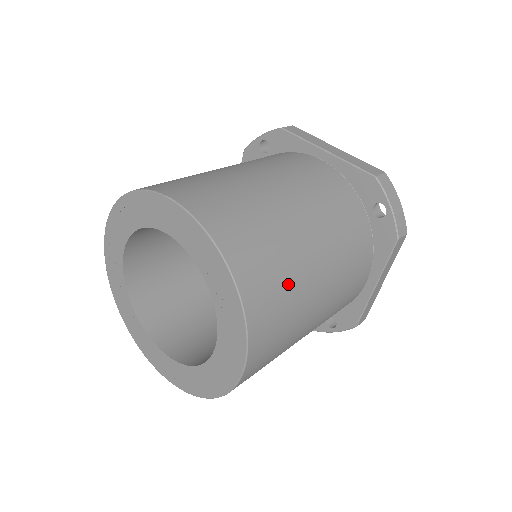
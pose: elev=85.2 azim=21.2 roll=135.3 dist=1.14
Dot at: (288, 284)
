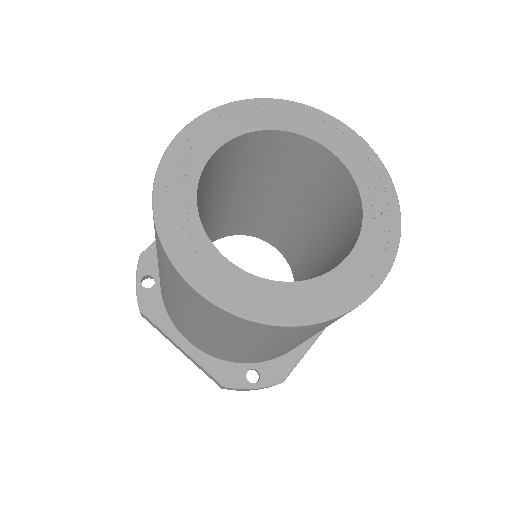
Dot at: occluded
